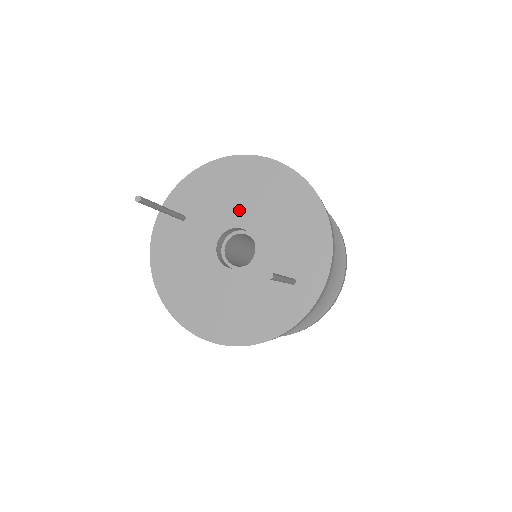
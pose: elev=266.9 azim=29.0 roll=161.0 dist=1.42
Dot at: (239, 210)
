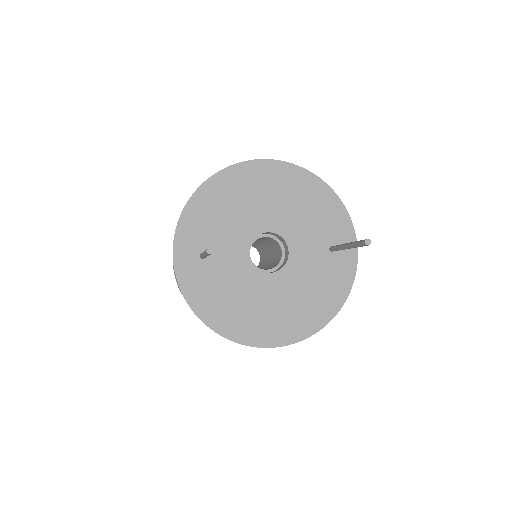
Dot at: (251, 219)
